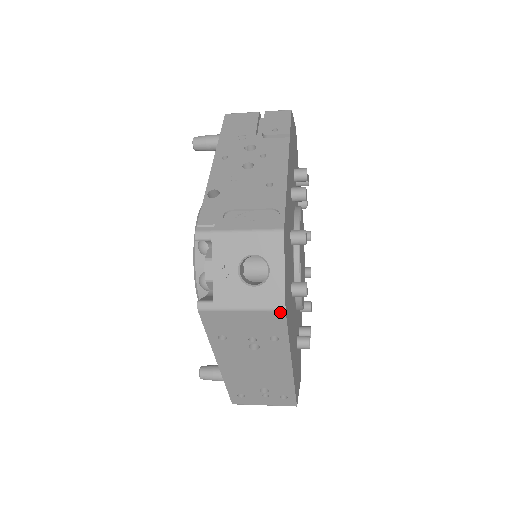
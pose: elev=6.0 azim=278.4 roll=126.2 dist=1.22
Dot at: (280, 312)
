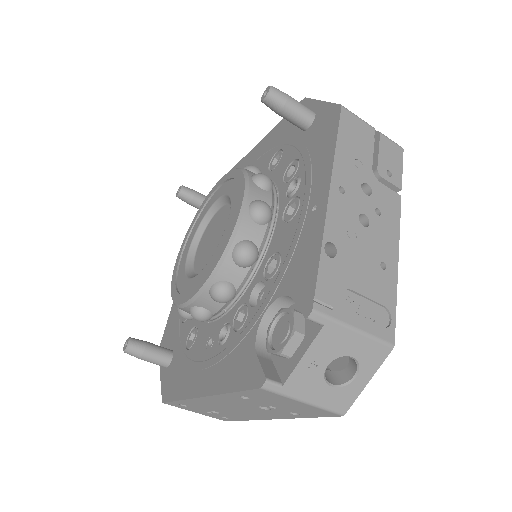
Dot at: (336, 414)
